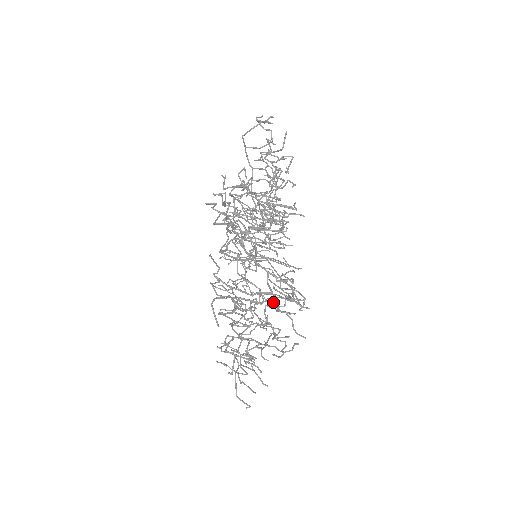
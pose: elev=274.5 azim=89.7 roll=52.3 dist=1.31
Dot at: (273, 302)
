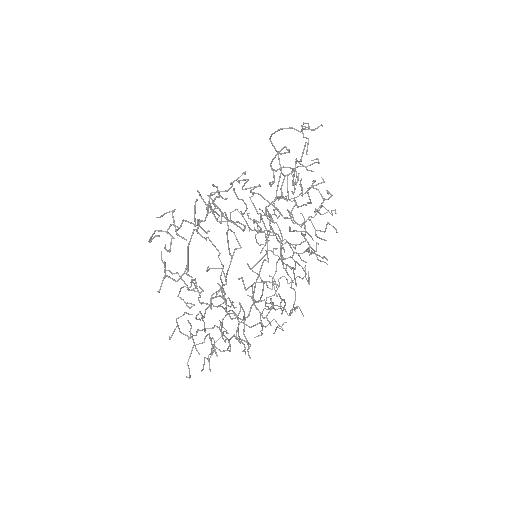
Dot at: (285, 310)
